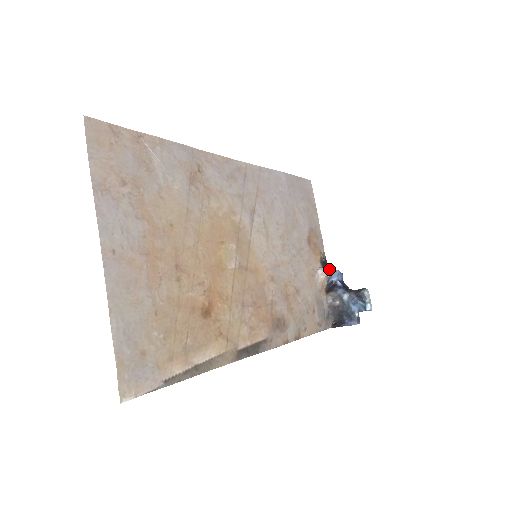
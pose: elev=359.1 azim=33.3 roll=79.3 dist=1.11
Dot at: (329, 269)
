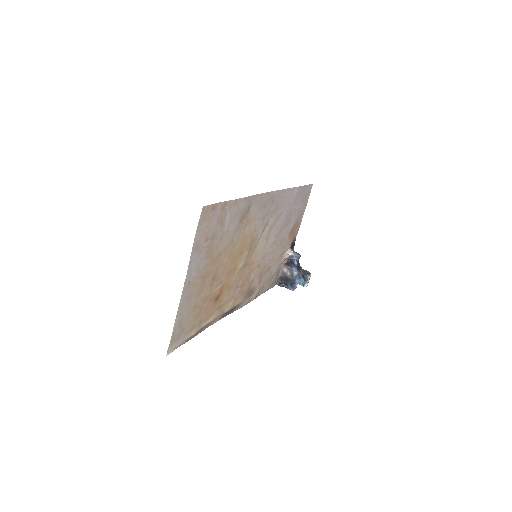
Dot at: (294, 253)
